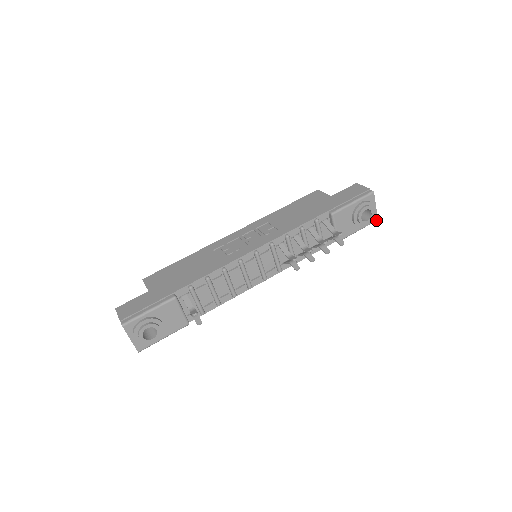
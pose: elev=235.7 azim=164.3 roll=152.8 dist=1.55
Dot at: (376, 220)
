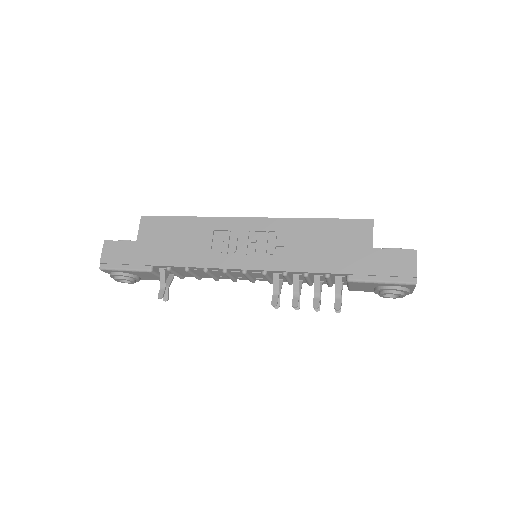
Dot at: occluded
